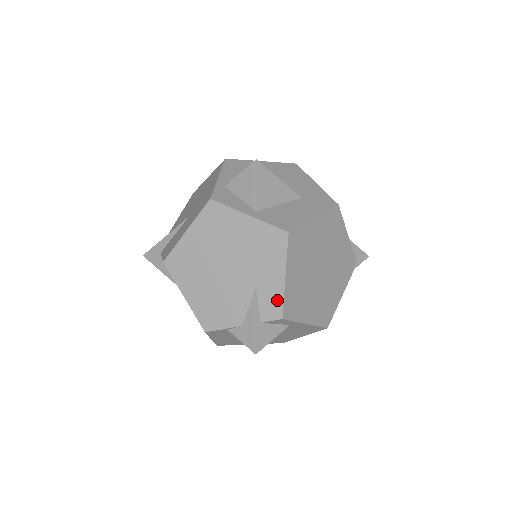
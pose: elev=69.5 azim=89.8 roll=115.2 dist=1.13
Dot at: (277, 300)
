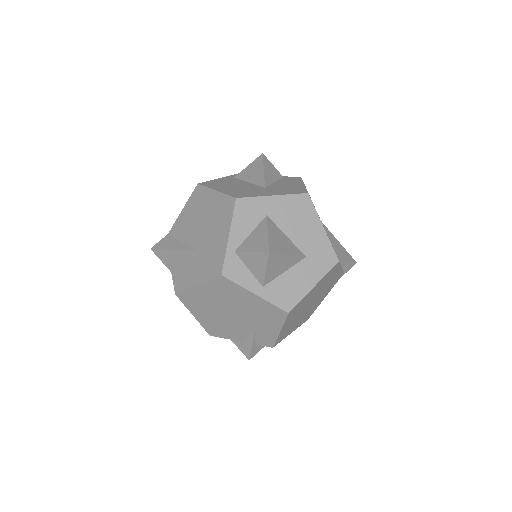
Dot at: (271, 339)
